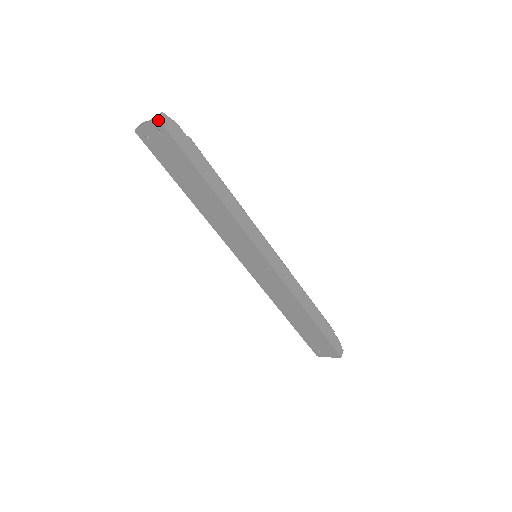
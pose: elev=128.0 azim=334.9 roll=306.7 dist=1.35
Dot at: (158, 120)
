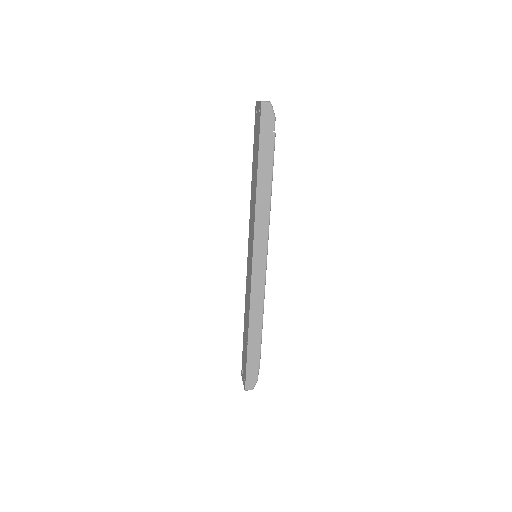
Dot at: (261, 103)
